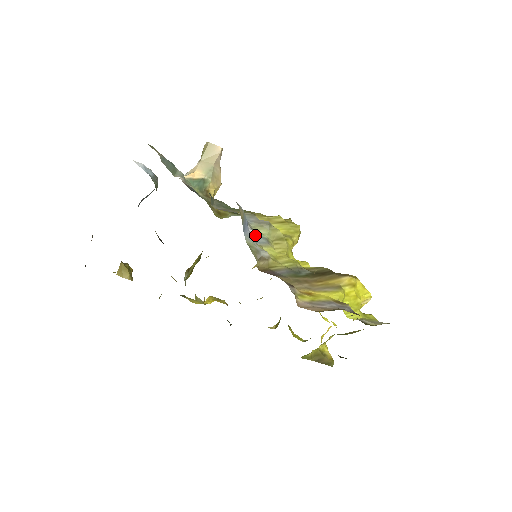
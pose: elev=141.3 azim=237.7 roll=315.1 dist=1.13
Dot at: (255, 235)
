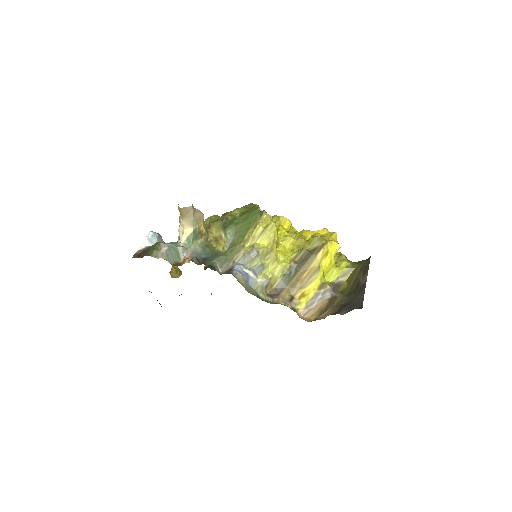
Dot at: (254, 271)
